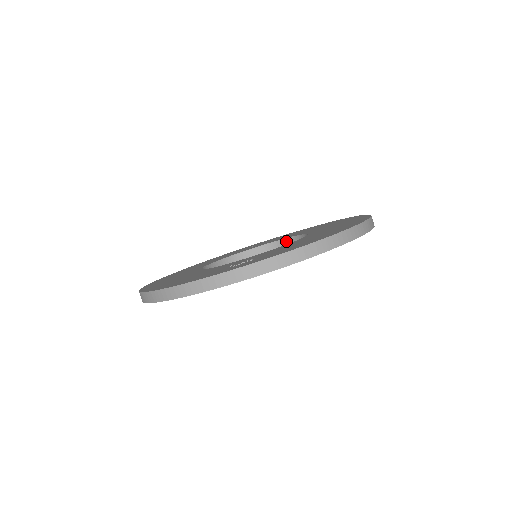
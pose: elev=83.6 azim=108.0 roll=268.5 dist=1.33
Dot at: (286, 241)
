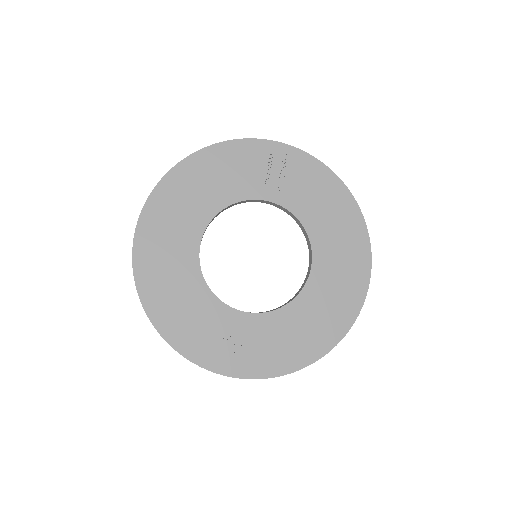
Dot at: (297, 220)
